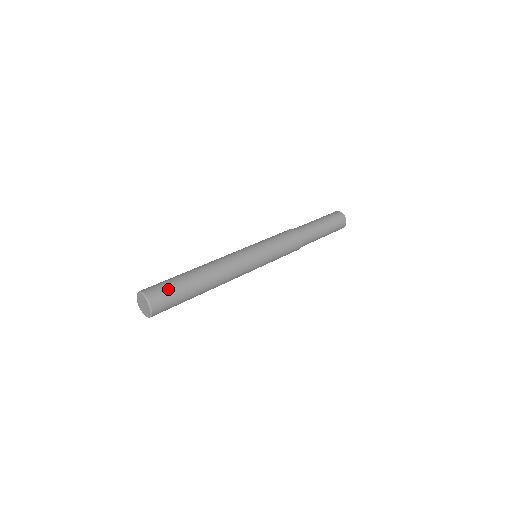
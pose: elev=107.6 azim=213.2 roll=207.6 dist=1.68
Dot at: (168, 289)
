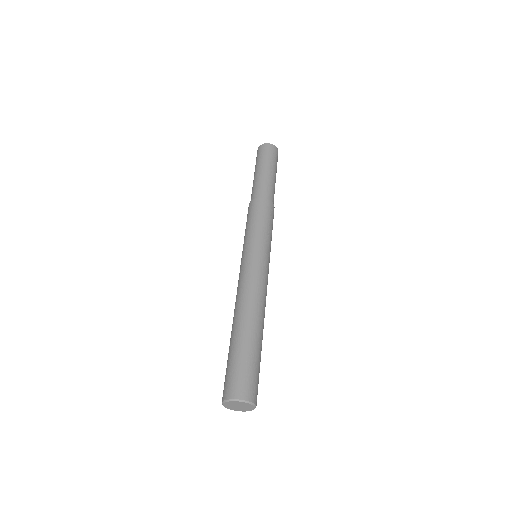
Dot at: (241, 370)
